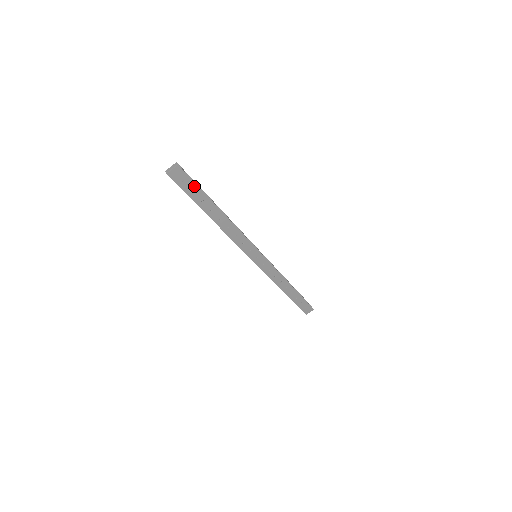
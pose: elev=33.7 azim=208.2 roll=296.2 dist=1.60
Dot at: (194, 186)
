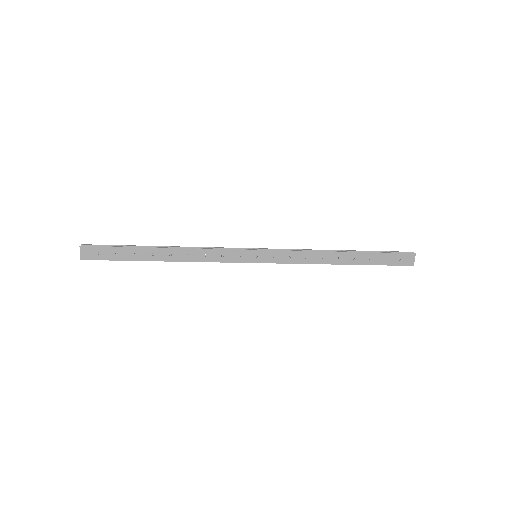
Dot at: (113, 249)
